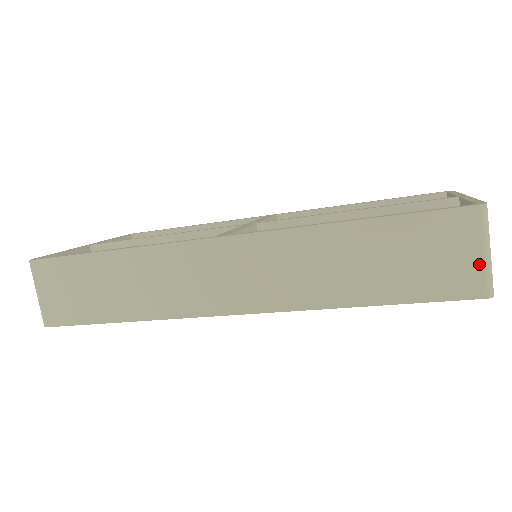
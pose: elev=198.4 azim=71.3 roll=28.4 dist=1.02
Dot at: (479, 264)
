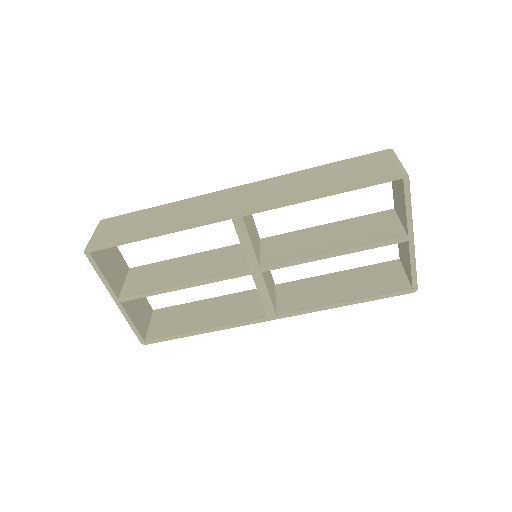
Dot at: (395, 164)
